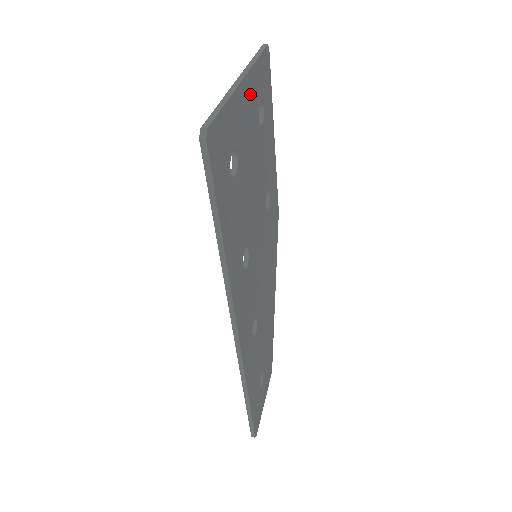
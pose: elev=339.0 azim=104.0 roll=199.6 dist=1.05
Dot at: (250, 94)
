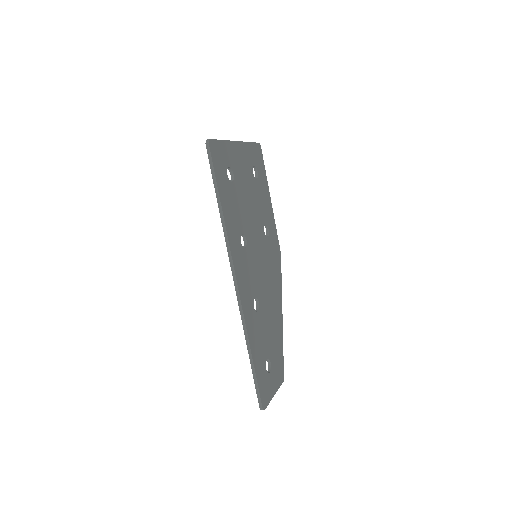
Dot at: (244, 154)
